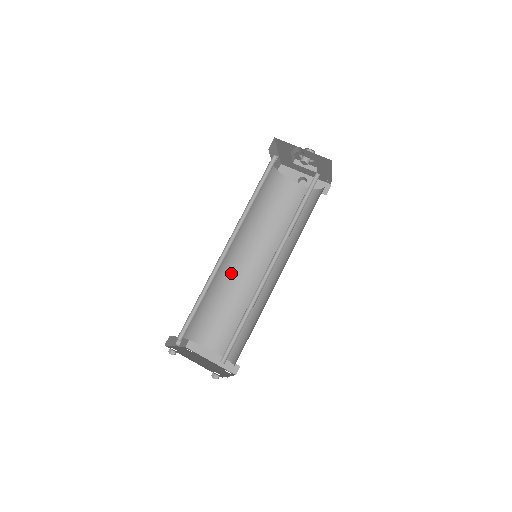
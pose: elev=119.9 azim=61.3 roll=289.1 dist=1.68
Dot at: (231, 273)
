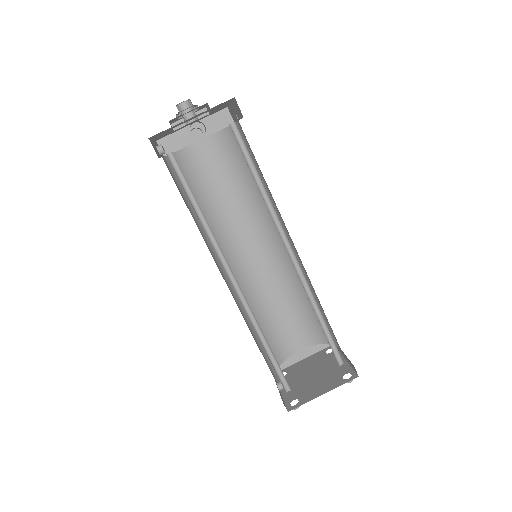
Dot at: (242, 287)
